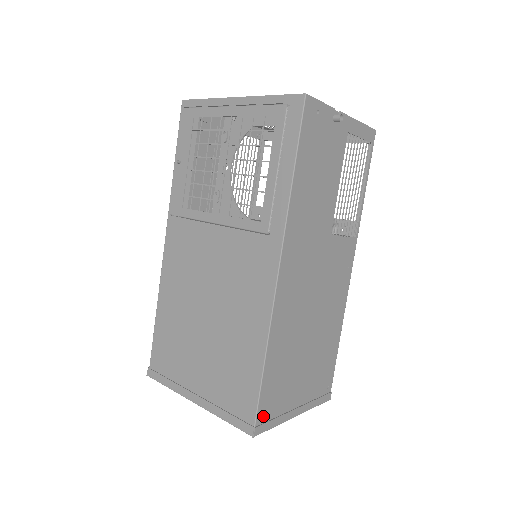
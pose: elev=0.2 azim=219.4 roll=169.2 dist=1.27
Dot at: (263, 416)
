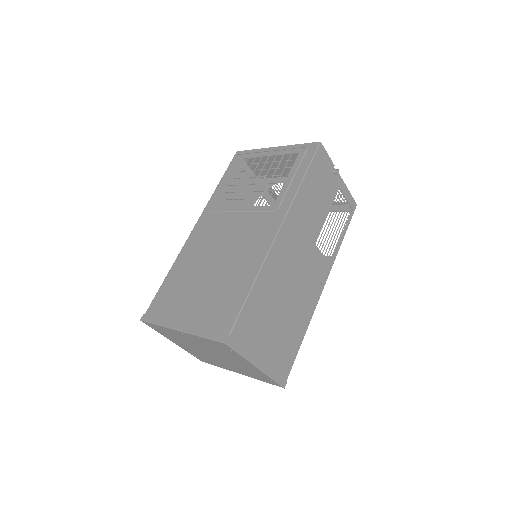
Dot at: (237, 334)
